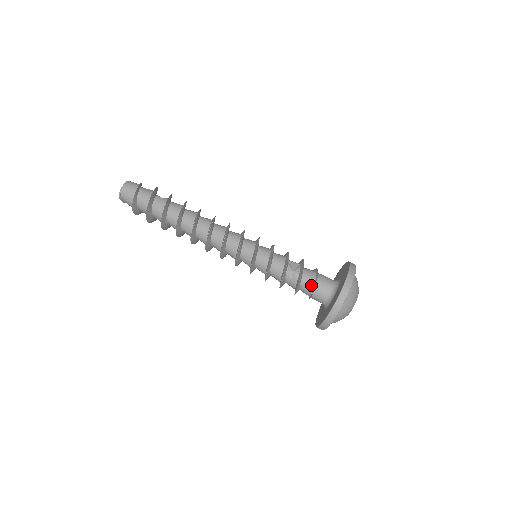
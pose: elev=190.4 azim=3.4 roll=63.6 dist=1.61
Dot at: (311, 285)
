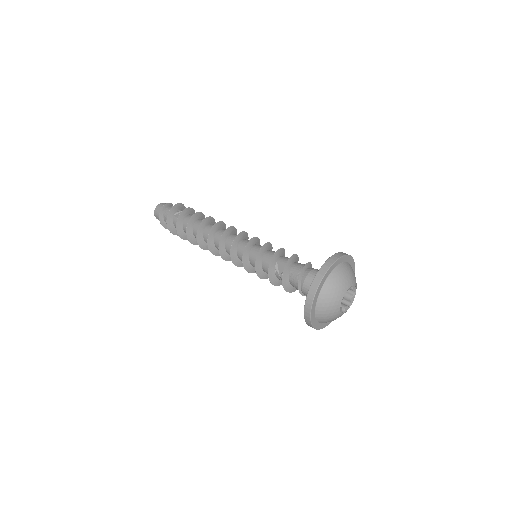
Dot at: (298, 289)
